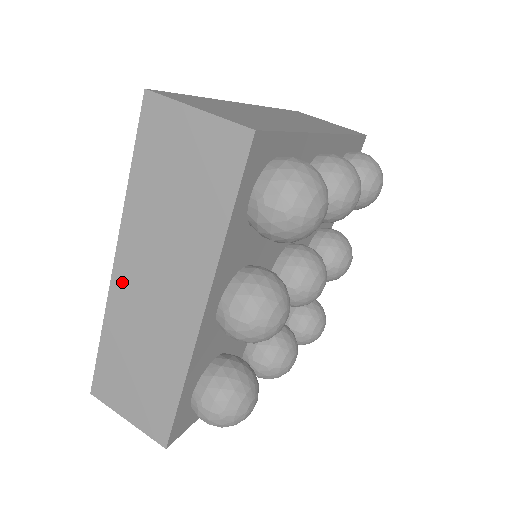
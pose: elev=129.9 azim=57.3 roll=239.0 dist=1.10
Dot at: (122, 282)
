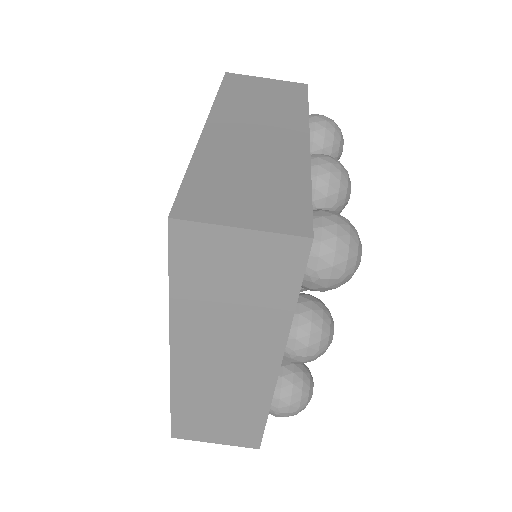
Dot at: (184, 365)
